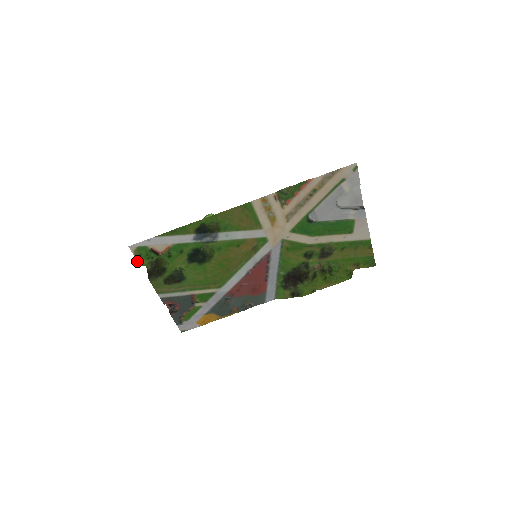
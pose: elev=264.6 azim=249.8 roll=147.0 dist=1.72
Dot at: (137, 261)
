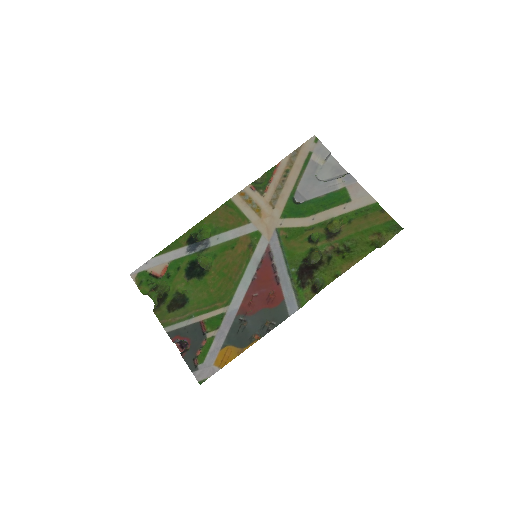
Dot at: occluded
